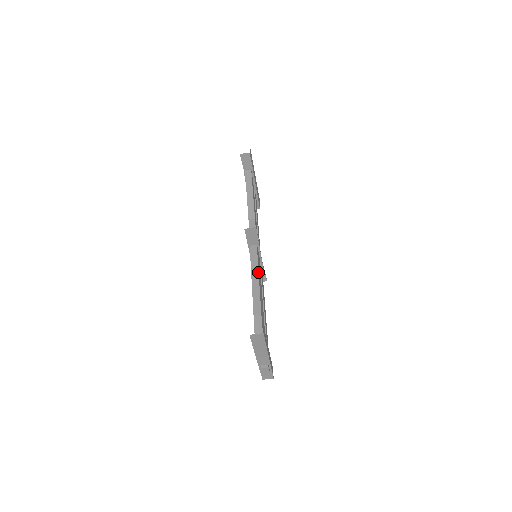
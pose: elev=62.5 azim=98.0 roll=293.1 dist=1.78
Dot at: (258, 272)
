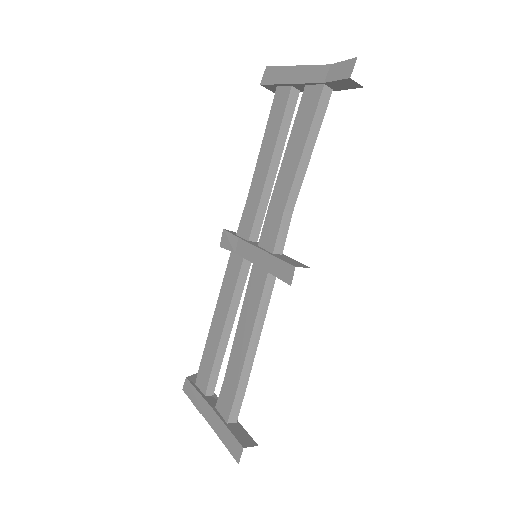
Dot at: occluded
